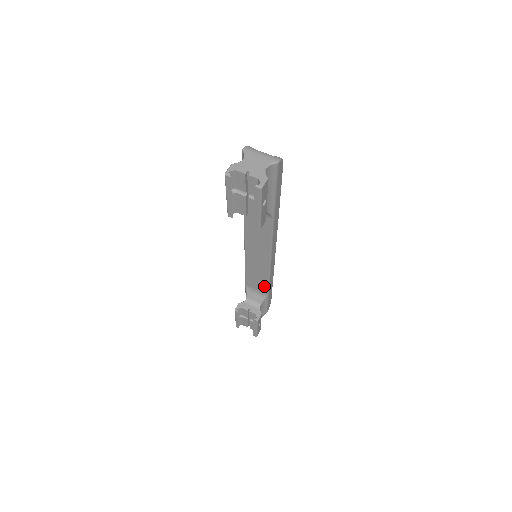
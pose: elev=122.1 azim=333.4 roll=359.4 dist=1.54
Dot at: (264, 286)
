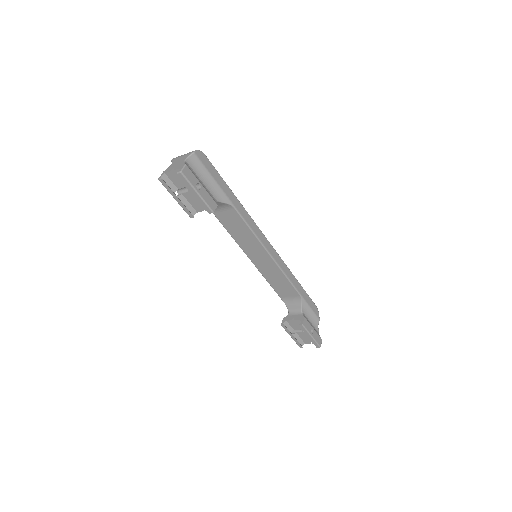
Dot at: (290, 288)
